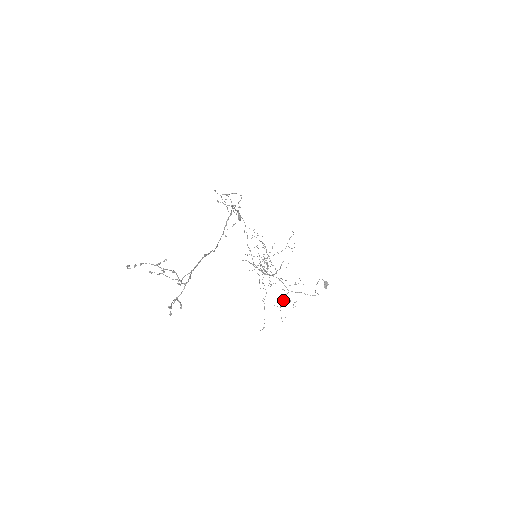
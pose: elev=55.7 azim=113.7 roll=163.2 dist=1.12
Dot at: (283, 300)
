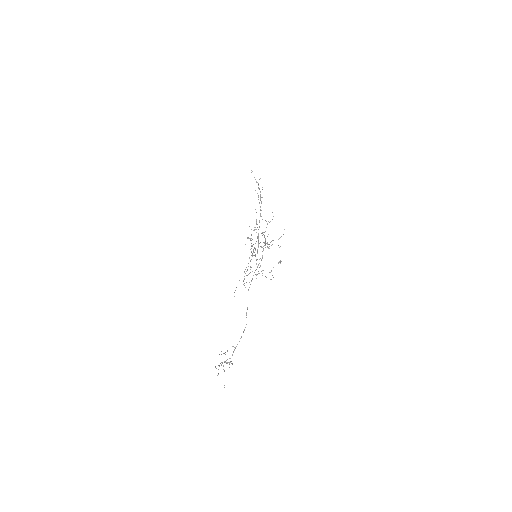
Dot at: occluded
